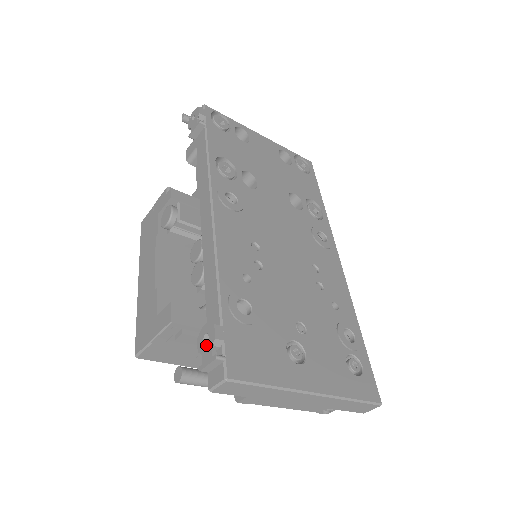
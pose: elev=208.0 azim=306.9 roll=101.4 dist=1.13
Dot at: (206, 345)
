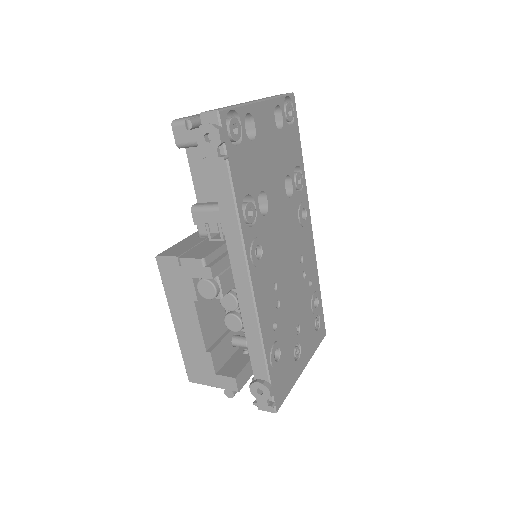
Dot at: (261, 396)
